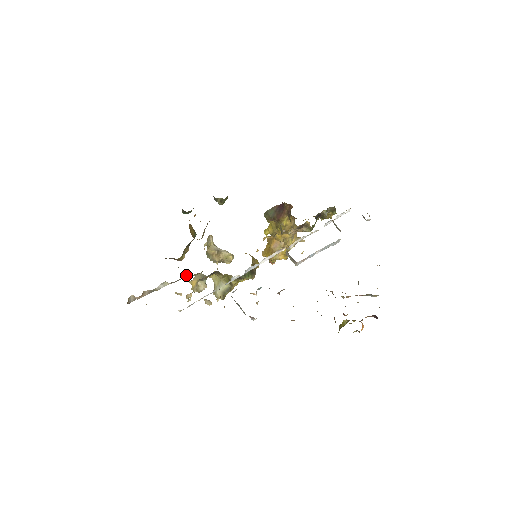
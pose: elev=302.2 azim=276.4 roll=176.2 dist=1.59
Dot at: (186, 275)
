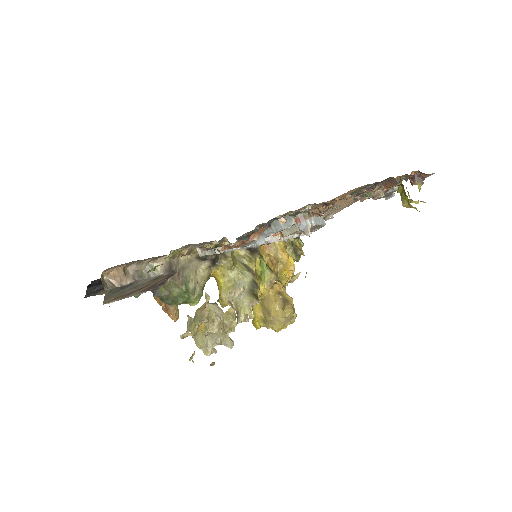
Dot at: (180, 259)
